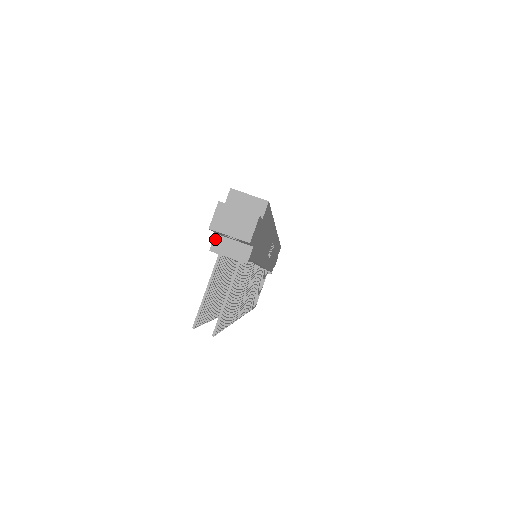
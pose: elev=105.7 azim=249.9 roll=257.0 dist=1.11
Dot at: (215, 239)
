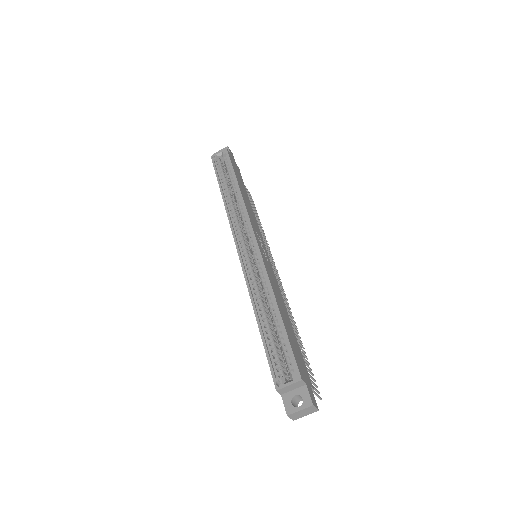
Dot at: occluded
